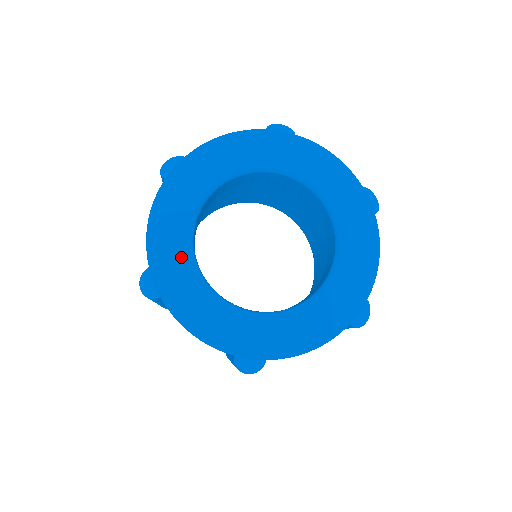
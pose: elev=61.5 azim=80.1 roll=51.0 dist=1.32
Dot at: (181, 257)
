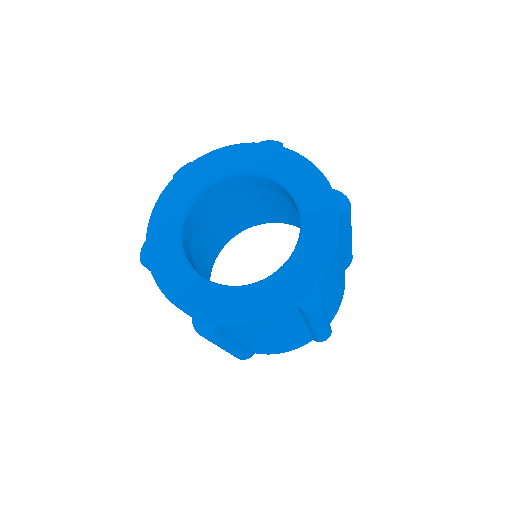
Dot at: (203, 290)
